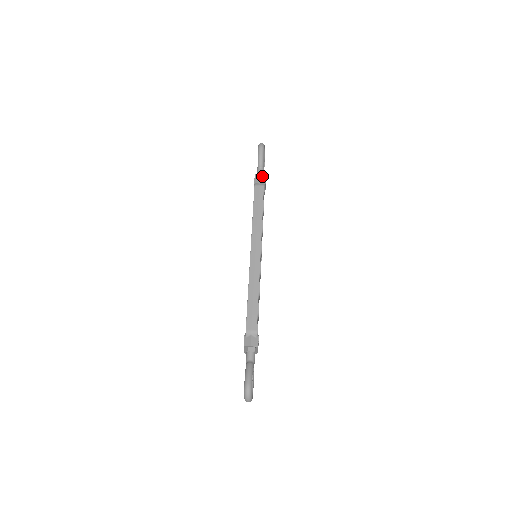
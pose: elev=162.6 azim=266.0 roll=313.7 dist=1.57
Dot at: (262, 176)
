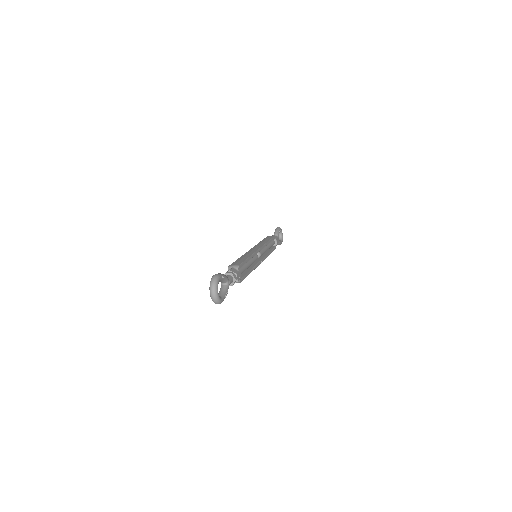
Dot at: (275, 236)
